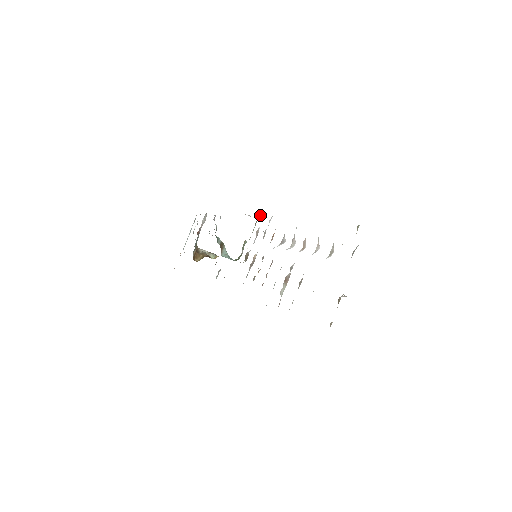
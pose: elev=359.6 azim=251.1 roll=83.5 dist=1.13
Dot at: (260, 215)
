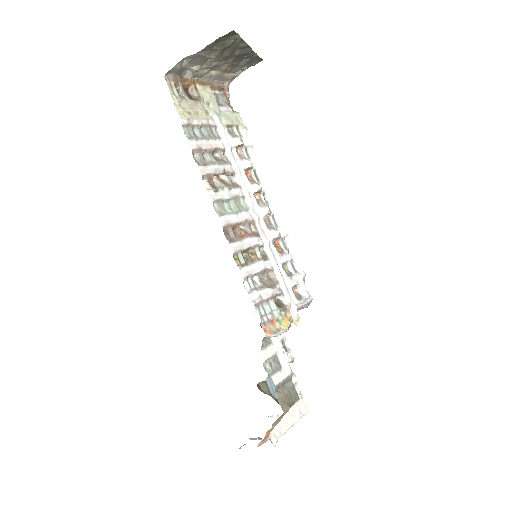
Dot at: (310, 298)
